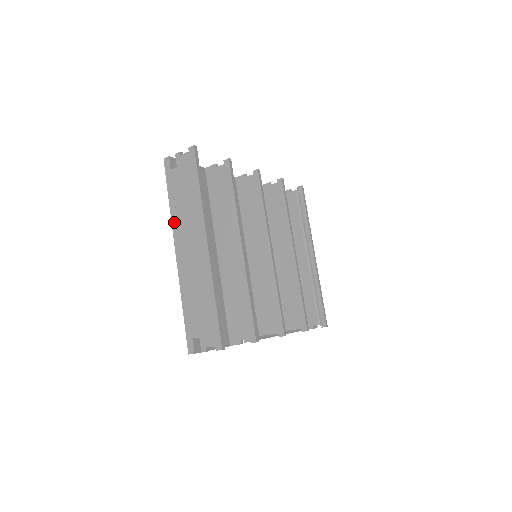
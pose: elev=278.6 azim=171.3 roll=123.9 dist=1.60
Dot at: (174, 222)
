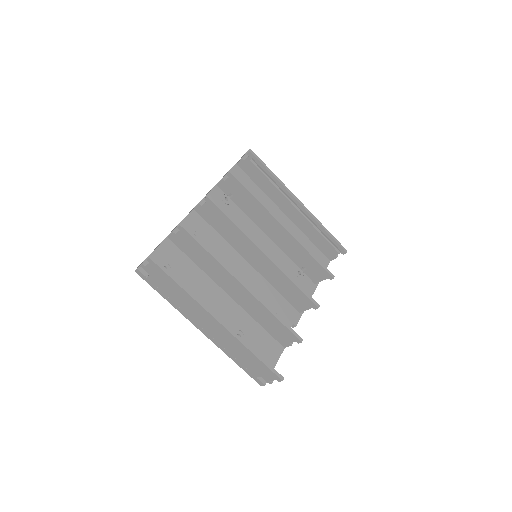
Dot at: (181, 312)
